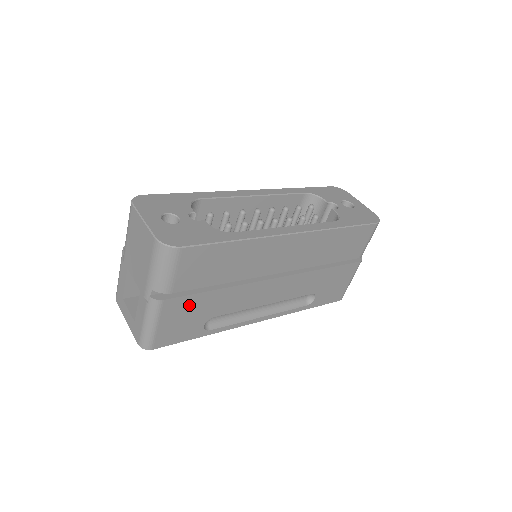
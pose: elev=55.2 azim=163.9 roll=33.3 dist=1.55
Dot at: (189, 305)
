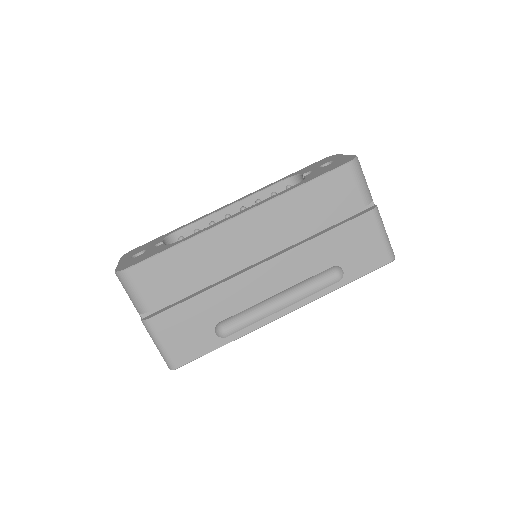
Dot at: (180, 317)
